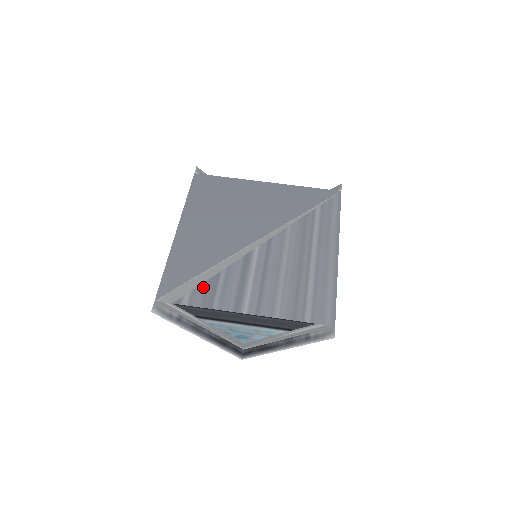
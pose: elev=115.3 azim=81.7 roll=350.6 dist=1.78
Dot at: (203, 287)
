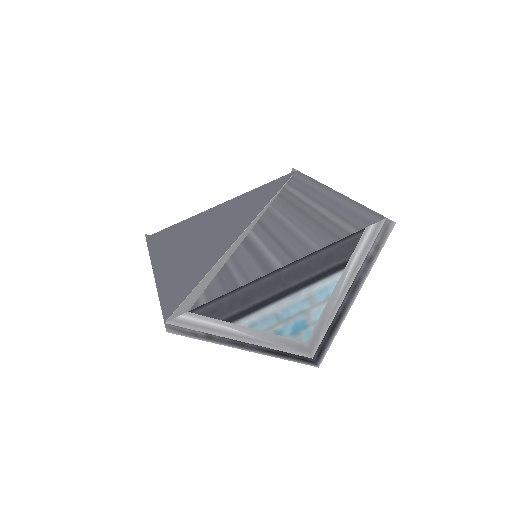
Dot at: (215, 282)
